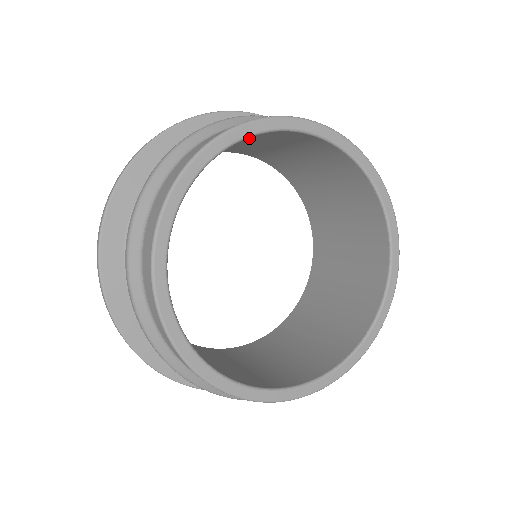
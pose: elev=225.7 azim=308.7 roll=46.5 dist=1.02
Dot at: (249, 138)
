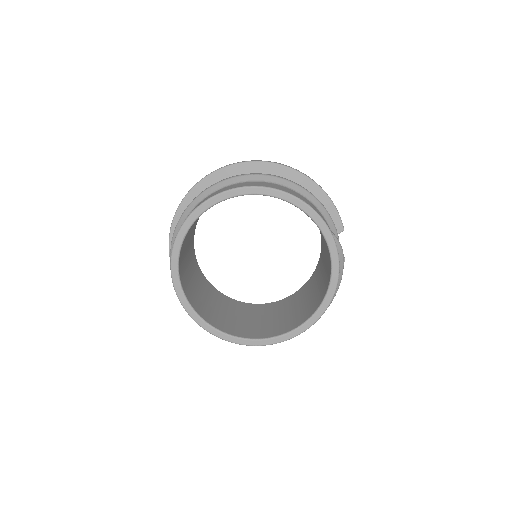
Dot at: occluded
